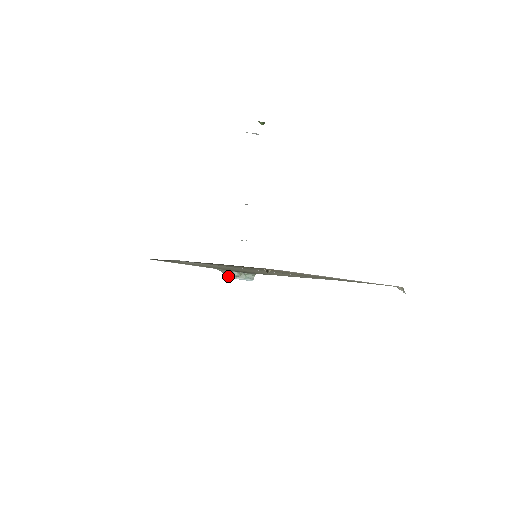
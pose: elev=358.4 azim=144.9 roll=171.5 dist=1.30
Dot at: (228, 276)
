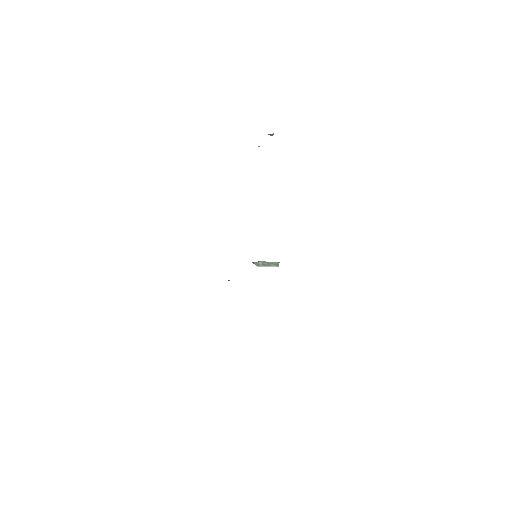
Dot at: (259, 265)
